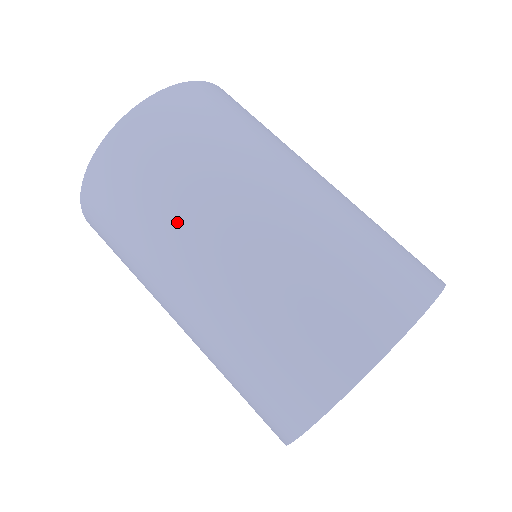
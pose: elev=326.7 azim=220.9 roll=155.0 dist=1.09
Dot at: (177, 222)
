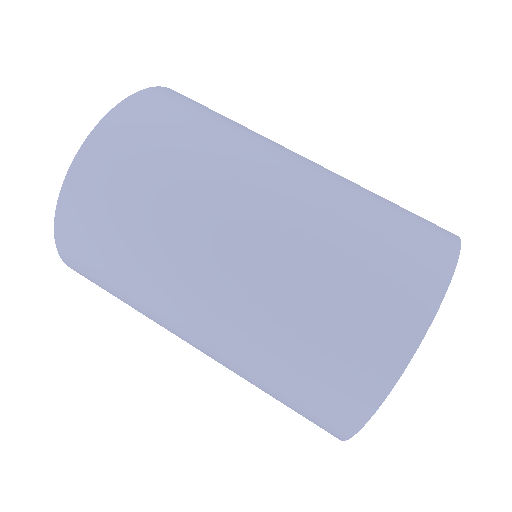
Dot at: (187, 217)
